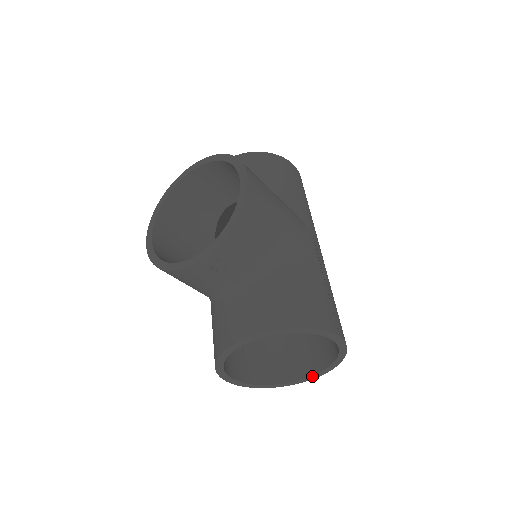
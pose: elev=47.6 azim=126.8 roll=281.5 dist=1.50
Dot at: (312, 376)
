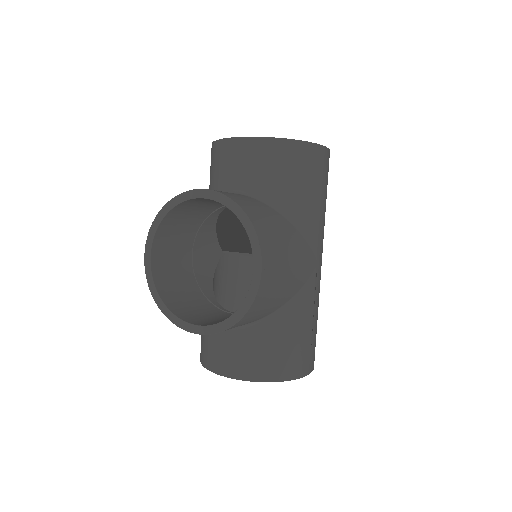
Dot at: occluded
